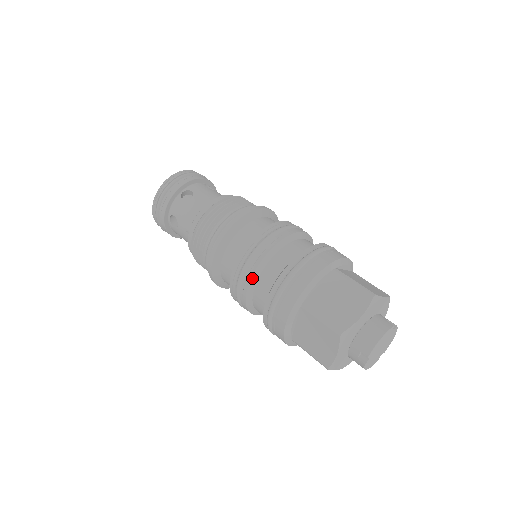
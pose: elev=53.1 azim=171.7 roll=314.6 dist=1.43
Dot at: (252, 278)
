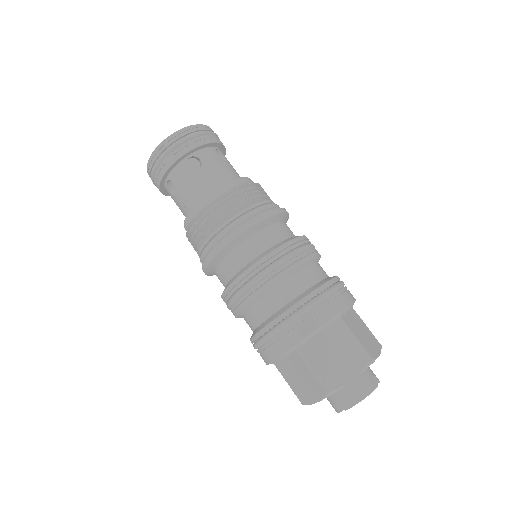
Dot at: (251, 301)
